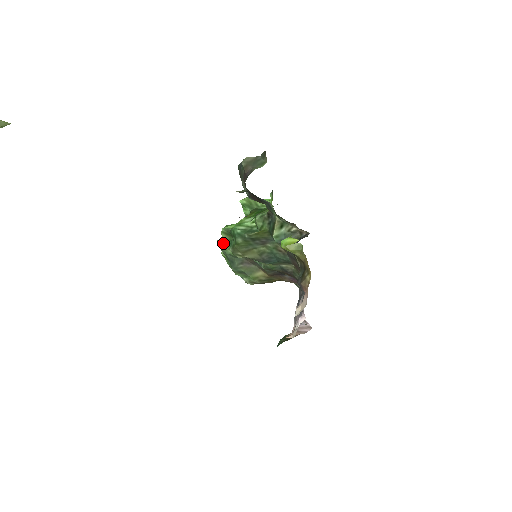
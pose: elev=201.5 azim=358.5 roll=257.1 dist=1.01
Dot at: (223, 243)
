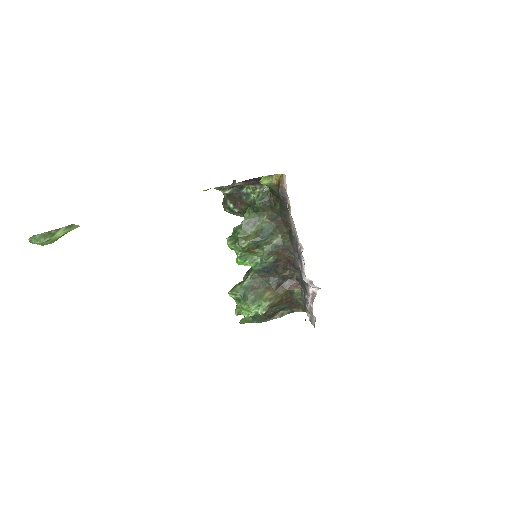
Dot at: (232, 288)
